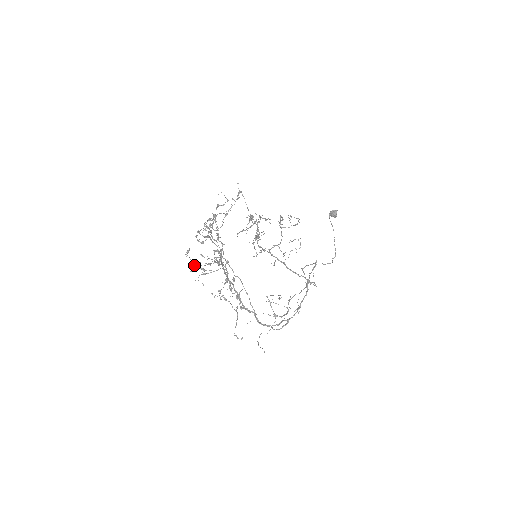
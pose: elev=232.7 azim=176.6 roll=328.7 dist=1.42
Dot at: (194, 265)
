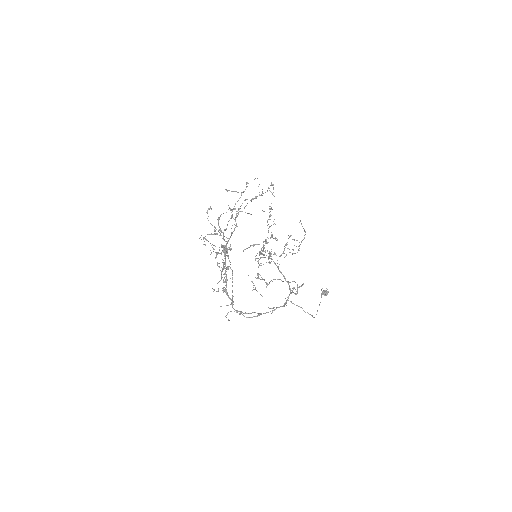
Dot at: occluded
